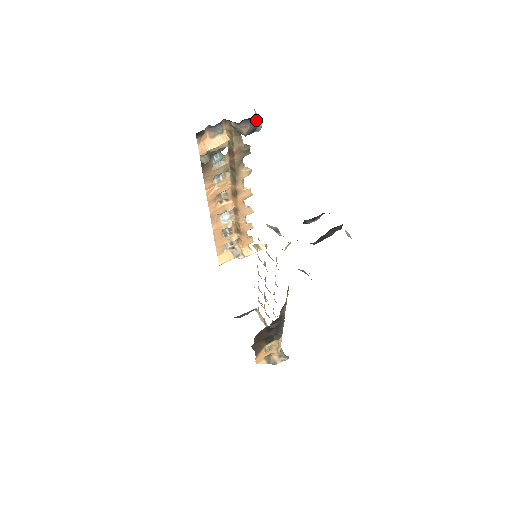
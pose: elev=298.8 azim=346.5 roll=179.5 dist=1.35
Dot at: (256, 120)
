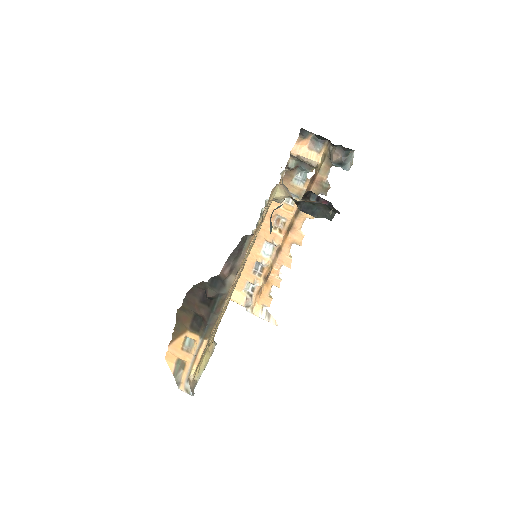
Dot at: (349, 157)
